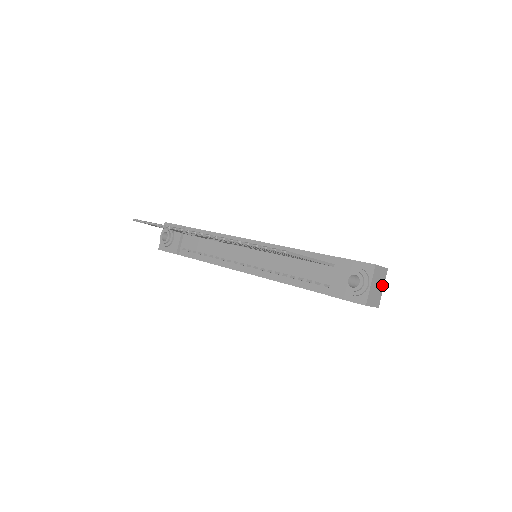
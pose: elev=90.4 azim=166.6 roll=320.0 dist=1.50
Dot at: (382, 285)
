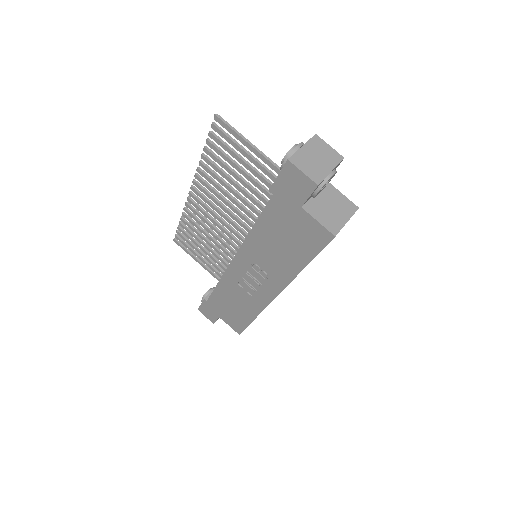
Dot at: (329, 166)
